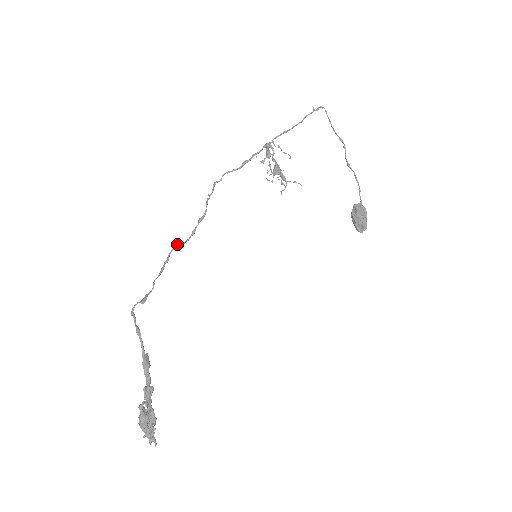
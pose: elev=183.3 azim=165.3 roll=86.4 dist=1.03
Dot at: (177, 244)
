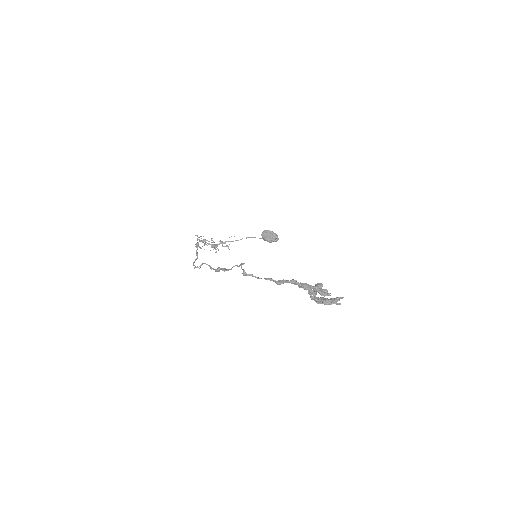
Dot at: (218, 268)
